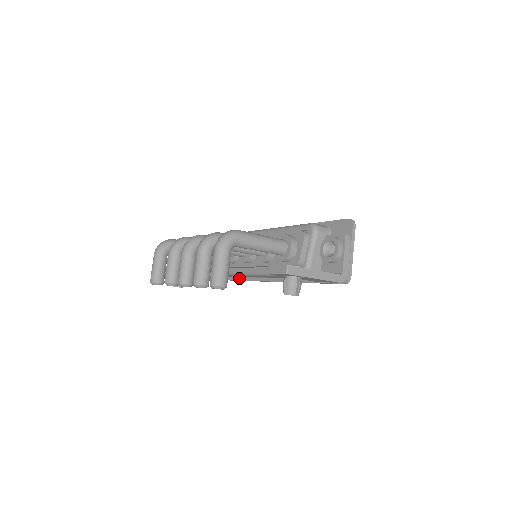
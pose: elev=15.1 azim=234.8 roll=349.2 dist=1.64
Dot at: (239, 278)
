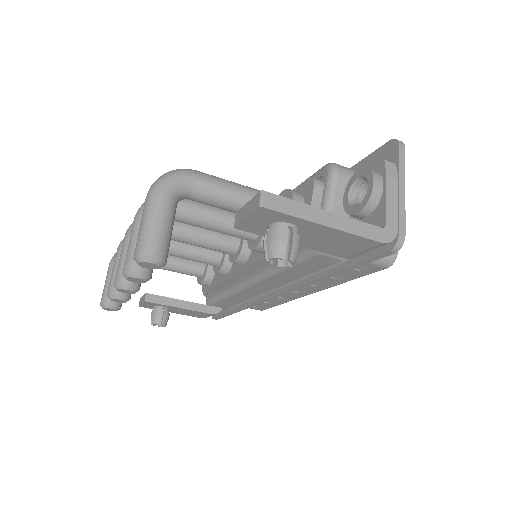
Dot at: (242, 304)
